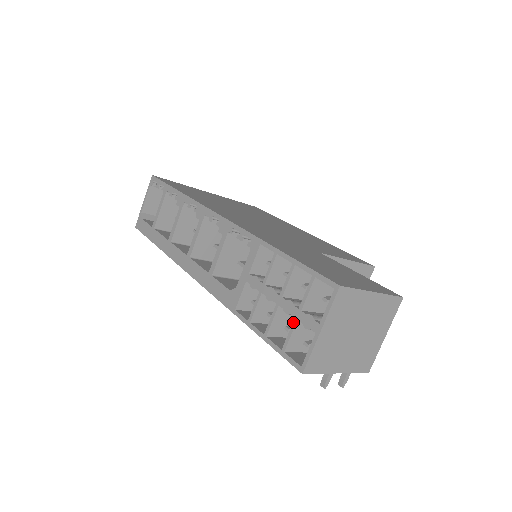
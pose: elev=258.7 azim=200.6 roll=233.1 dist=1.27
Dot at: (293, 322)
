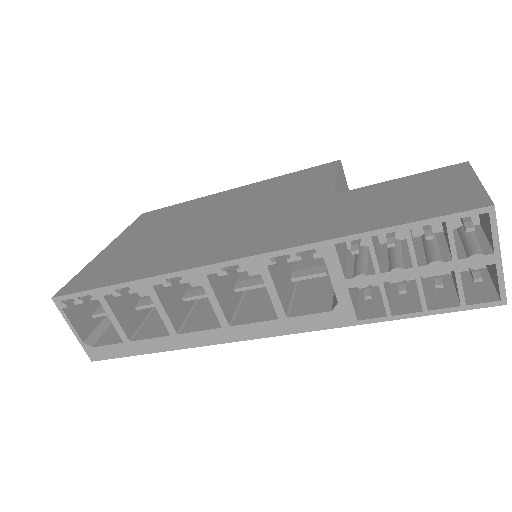
Dot at: (456, 276)
